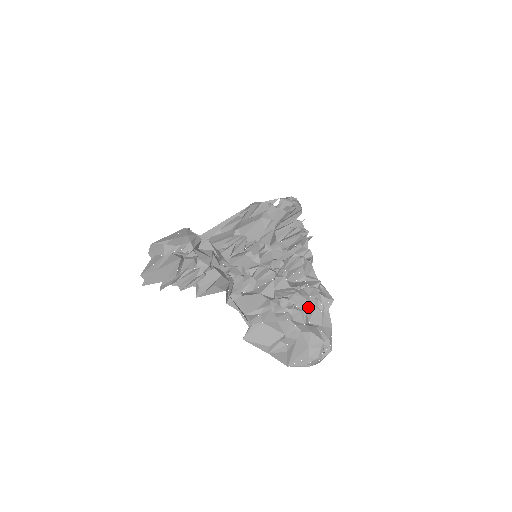
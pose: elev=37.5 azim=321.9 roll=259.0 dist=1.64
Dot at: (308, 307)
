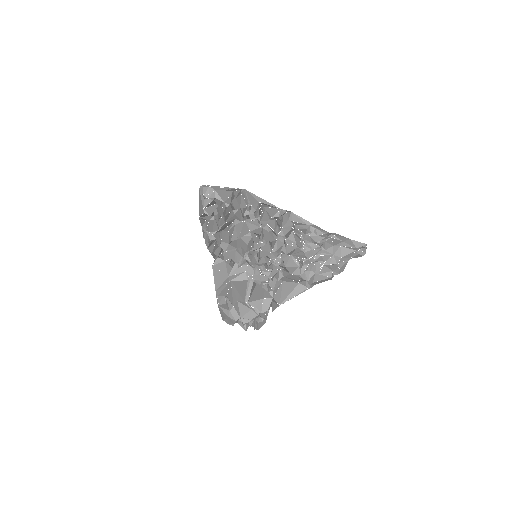
Dot at: (321, 245)
